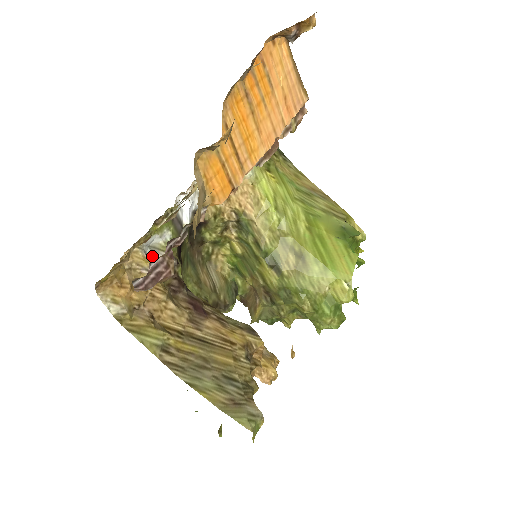
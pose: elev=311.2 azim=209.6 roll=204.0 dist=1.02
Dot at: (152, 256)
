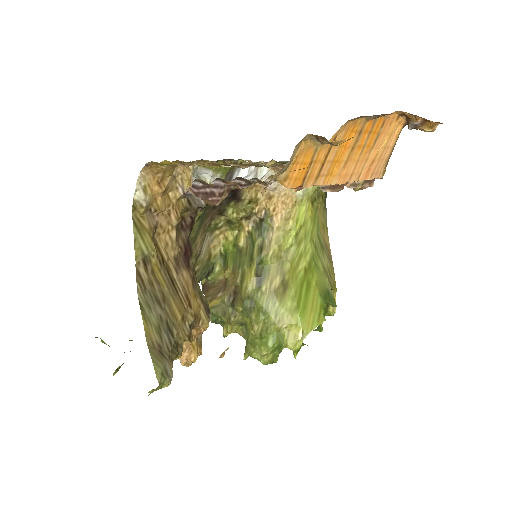
Dot at: occluded
